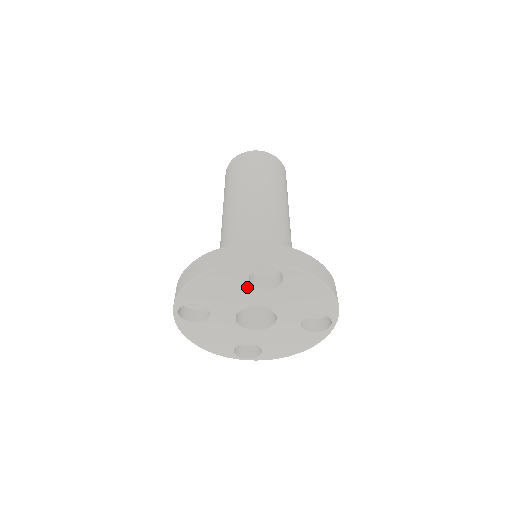
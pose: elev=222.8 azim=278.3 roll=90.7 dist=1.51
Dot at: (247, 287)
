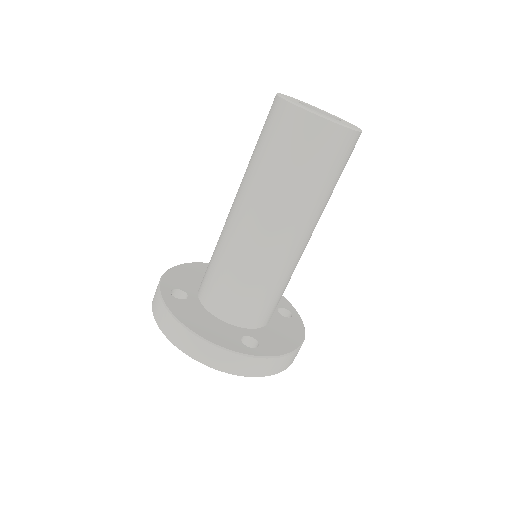
Dot at: occluded
